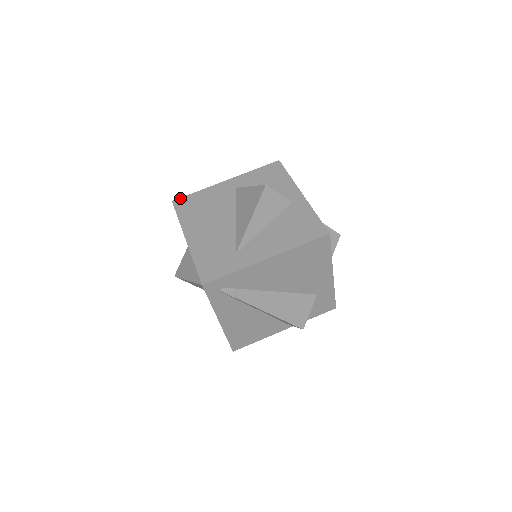
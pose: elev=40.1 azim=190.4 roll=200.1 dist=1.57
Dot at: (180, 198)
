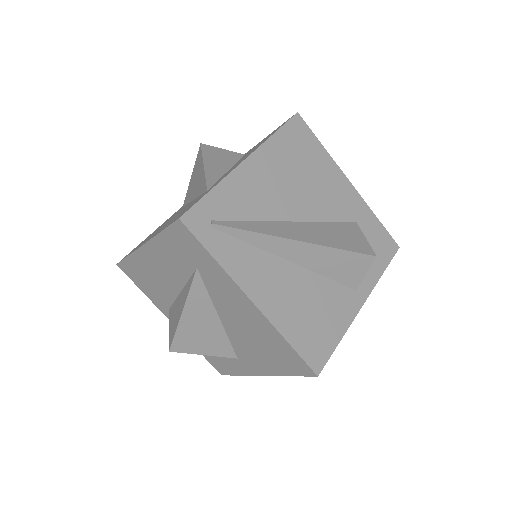
Dot at: (125, 256)
